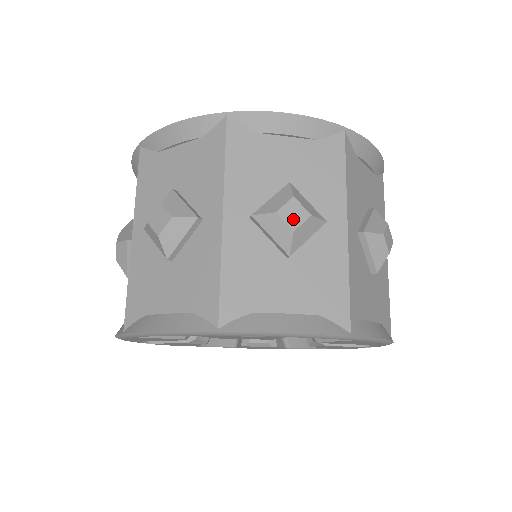
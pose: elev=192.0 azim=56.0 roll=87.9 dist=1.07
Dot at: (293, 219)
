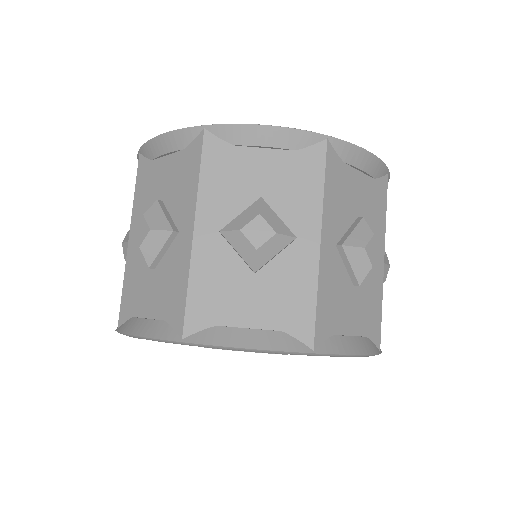
Dot at: (140, 236)
